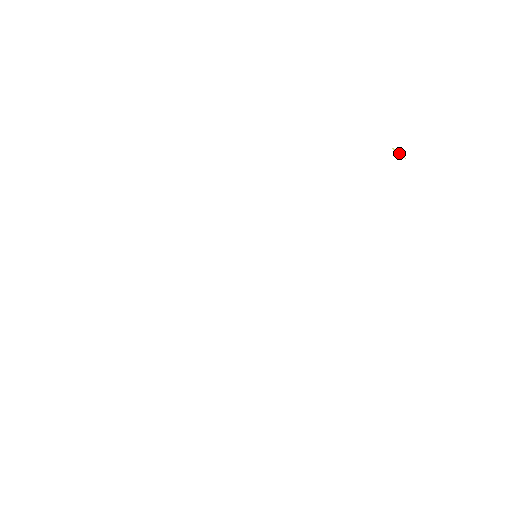
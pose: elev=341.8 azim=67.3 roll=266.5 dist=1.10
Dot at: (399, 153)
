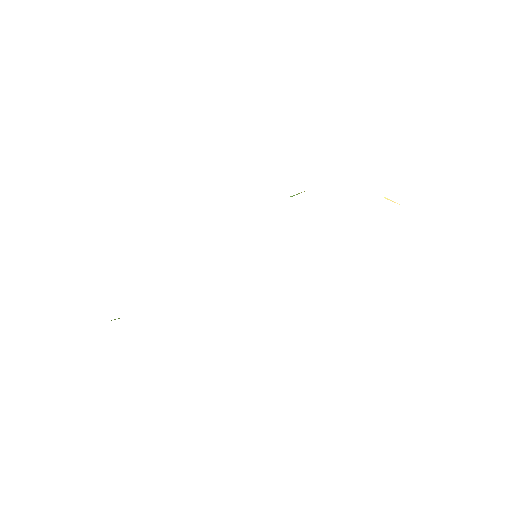
Dot at: occluded
